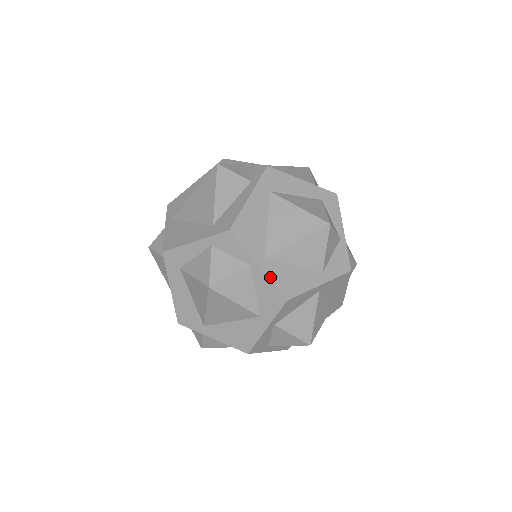
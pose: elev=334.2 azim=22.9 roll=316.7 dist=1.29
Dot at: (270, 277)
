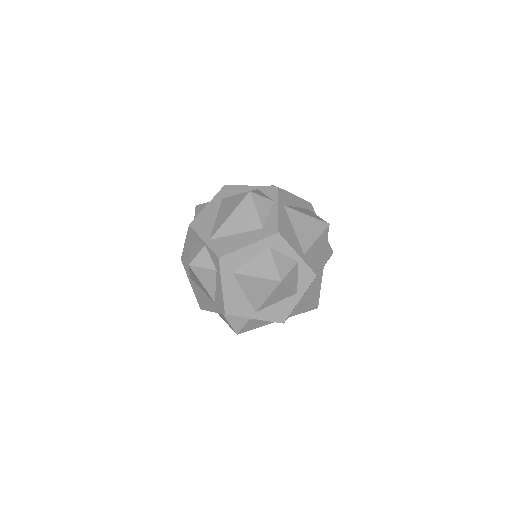
Dot at: (265, 320)
